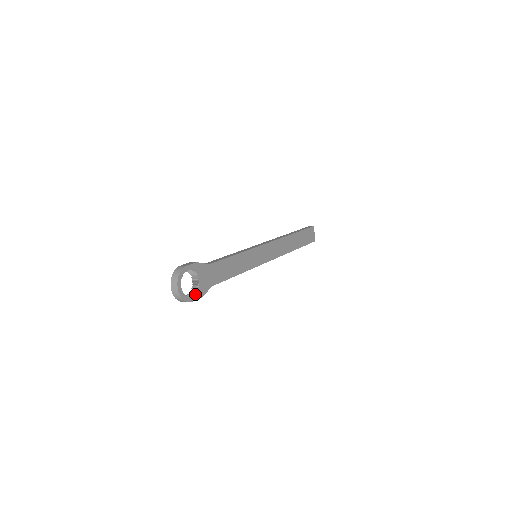
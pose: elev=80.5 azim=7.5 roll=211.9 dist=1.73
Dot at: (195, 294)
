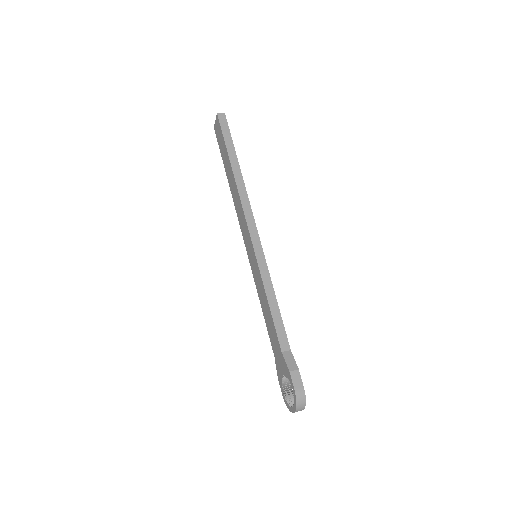
Dot at: occluded
